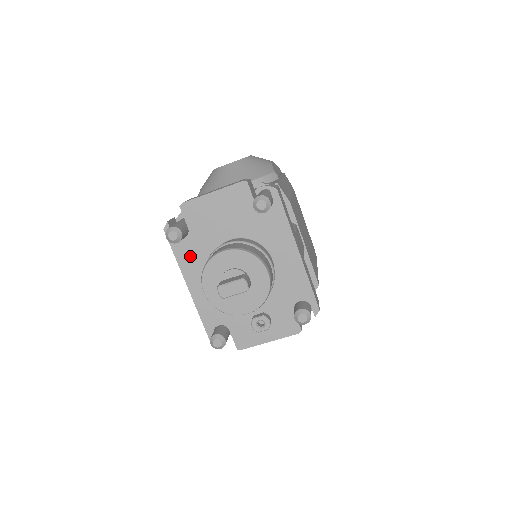
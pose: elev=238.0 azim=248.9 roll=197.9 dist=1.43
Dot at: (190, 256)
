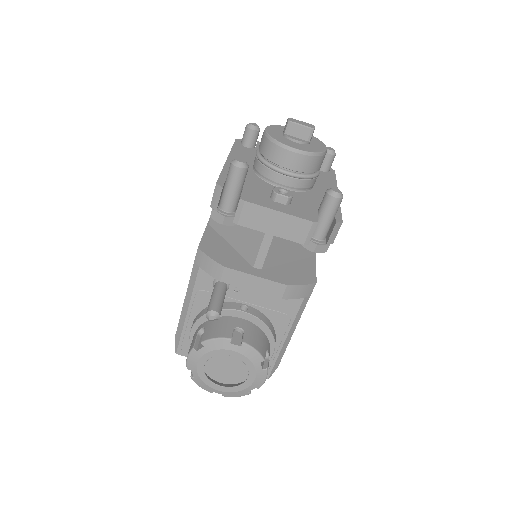
Dot at: (245, 153)
